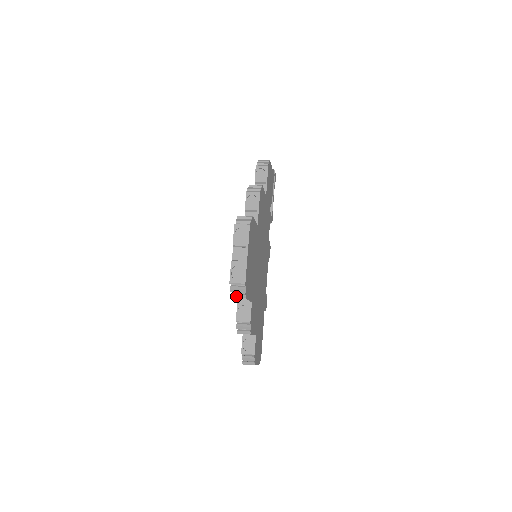
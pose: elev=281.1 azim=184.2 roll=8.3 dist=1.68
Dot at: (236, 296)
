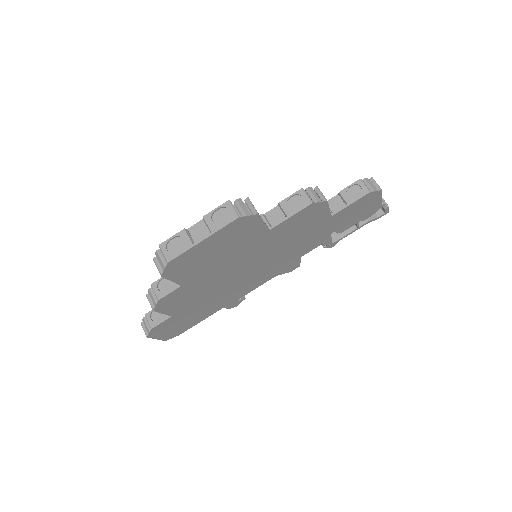
Dot at: (156, 263)
